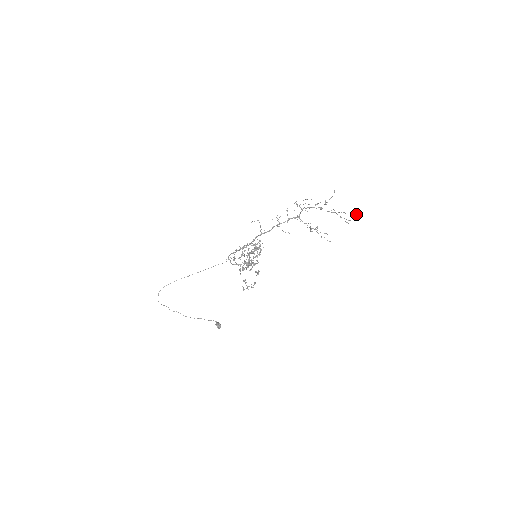
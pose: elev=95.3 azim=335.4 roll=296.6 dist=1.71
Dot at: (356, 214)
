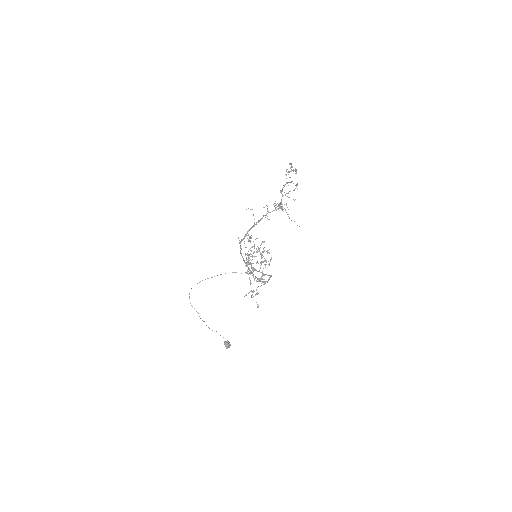
Dot at: (291, 167)
